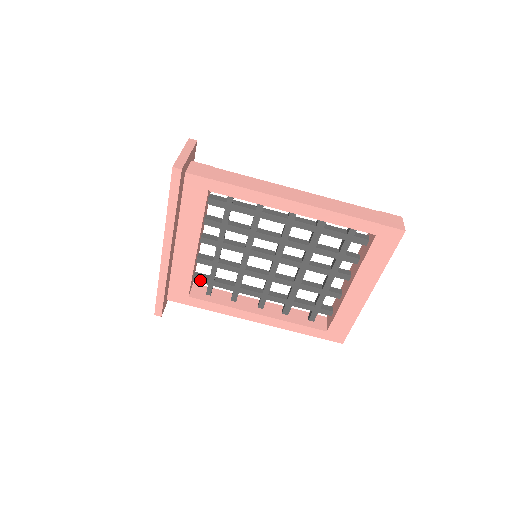
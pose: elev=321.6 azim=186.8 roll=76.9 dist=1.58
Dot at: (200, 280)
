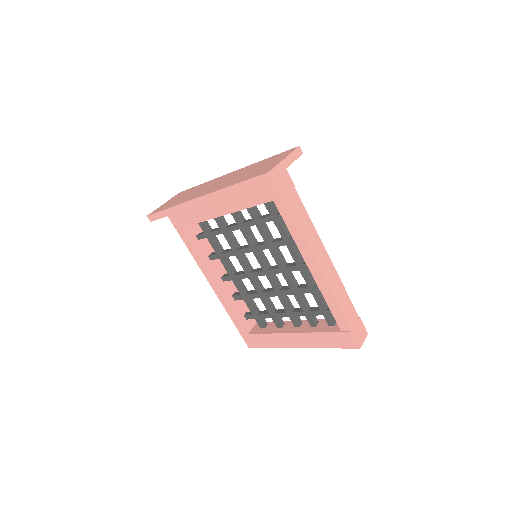
Dot at: (202, 226)
